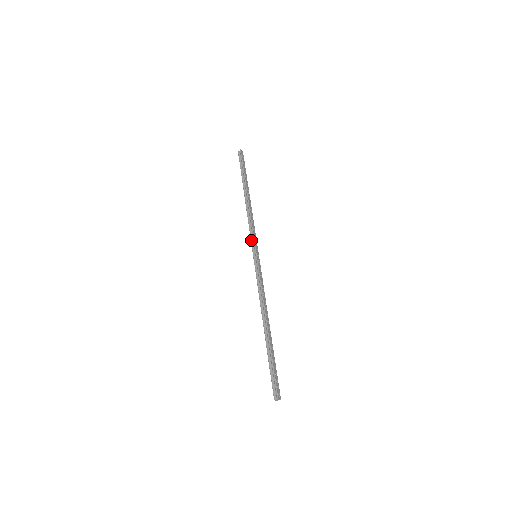
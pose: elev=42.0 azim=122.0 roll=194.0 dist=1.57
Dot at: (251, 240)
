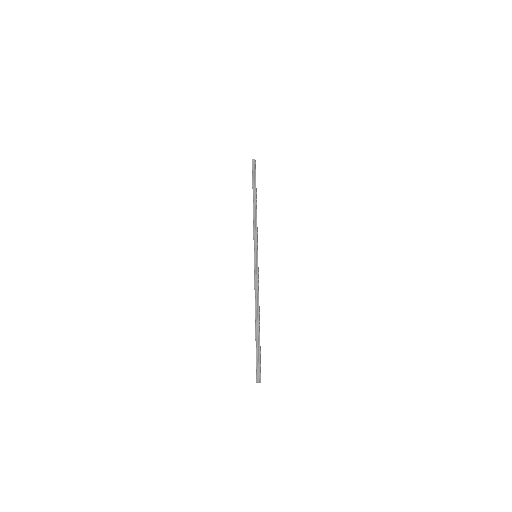
Dot at: (254, 241)
